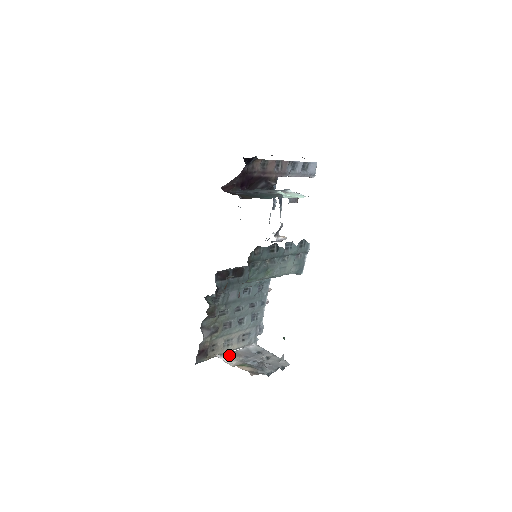
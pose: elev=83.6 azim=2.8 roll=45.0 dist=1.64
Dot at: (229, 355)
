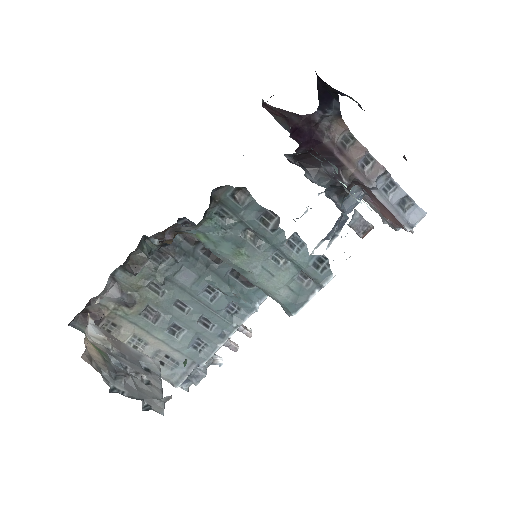
Dot at: (105, 333)
